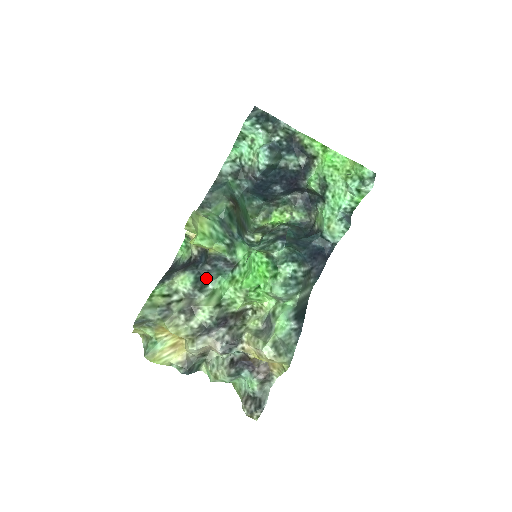
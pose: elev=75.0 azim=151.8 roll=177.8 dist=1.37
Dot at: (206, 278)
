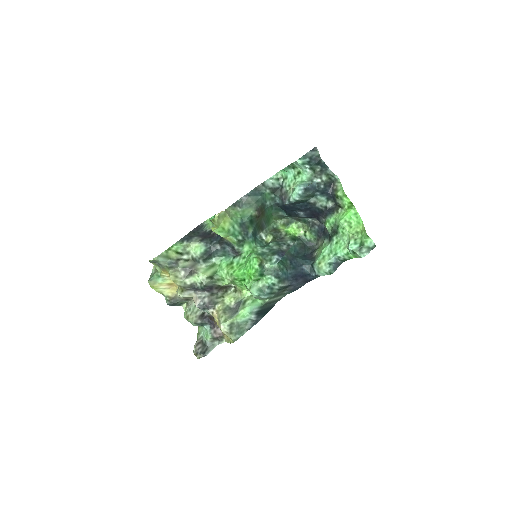
Dot at: (213, 253)
